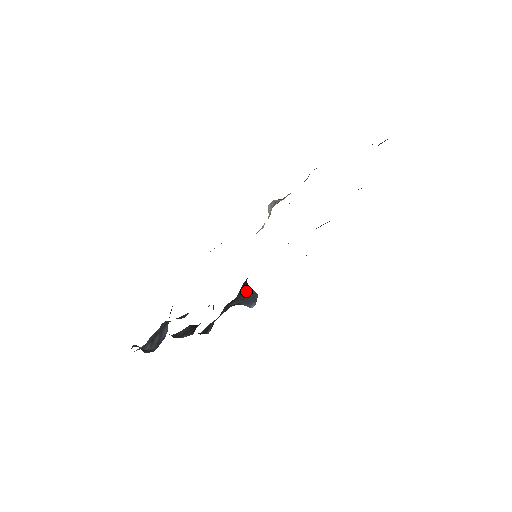
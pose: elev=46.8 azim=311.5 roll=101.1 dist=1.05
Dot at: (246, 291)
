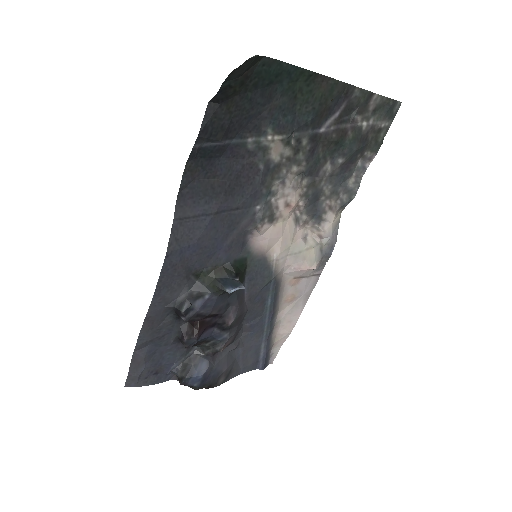
Dot at: (229, 278)
